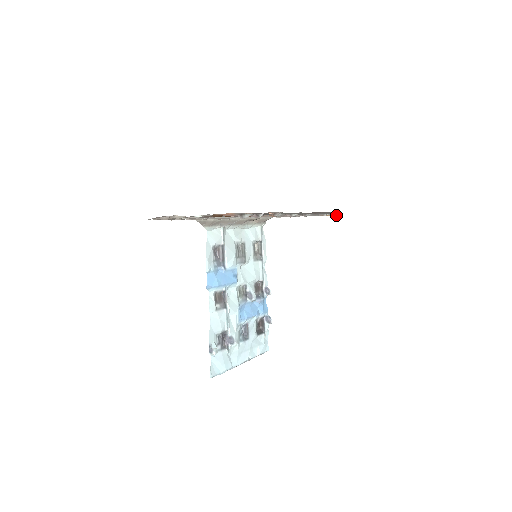
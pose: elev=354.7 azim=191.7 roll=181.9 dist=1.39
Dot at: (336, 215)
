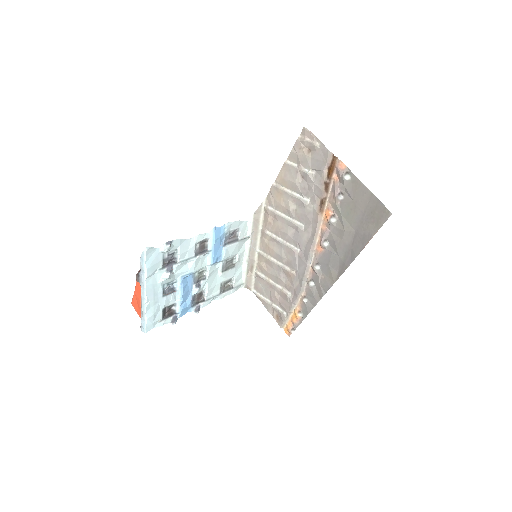
Dot at: (290, 329)
